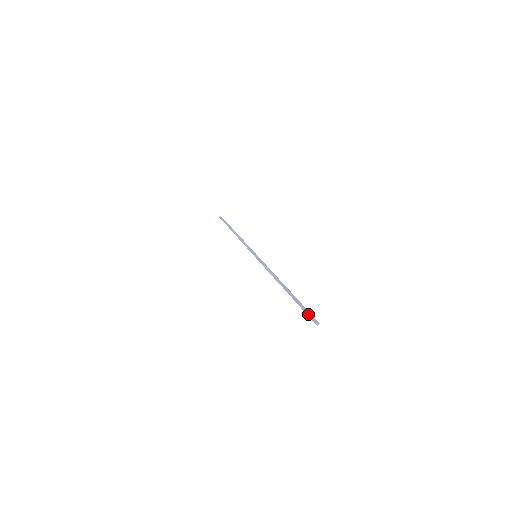
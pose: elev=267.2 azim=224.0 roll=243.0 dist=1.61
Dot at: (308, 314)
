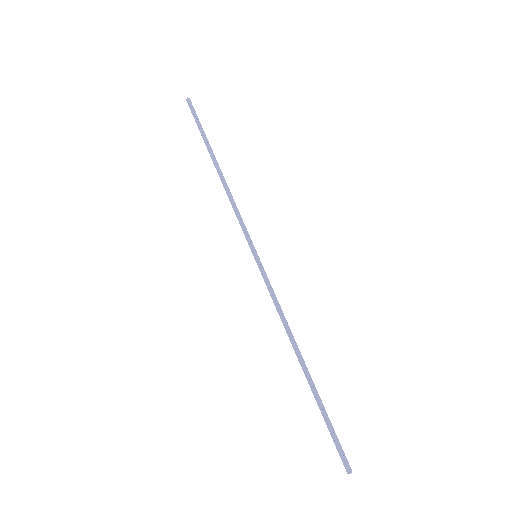
Dot at: (337, 449)
